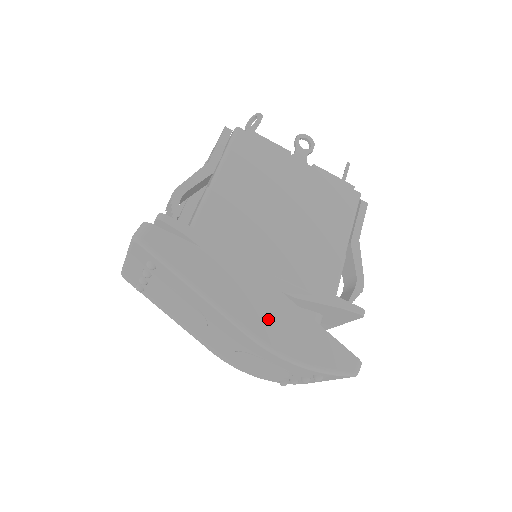
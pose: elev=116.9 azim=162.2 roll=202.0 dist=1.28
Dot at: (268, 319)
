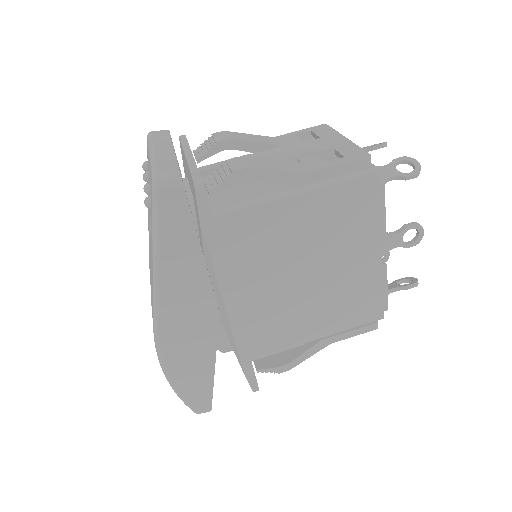
Dot at: (183, 336)
